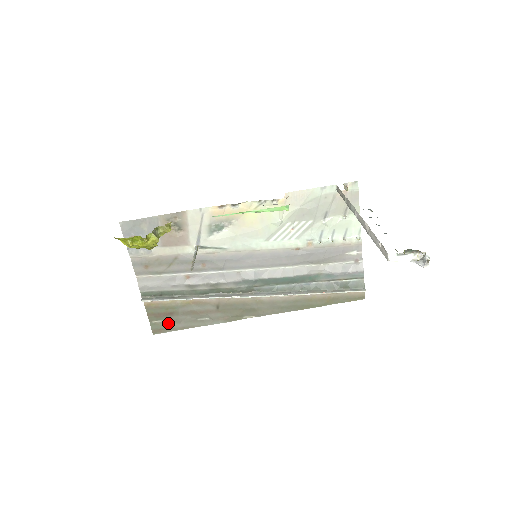
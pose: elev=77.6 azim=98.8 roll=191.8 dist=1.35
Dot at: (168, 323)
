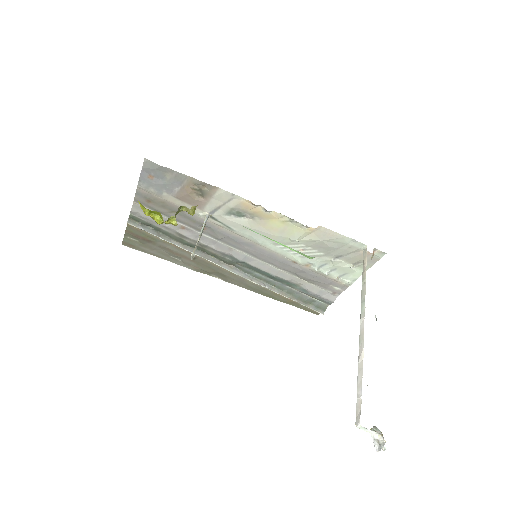
Dot at: (141, 245)
